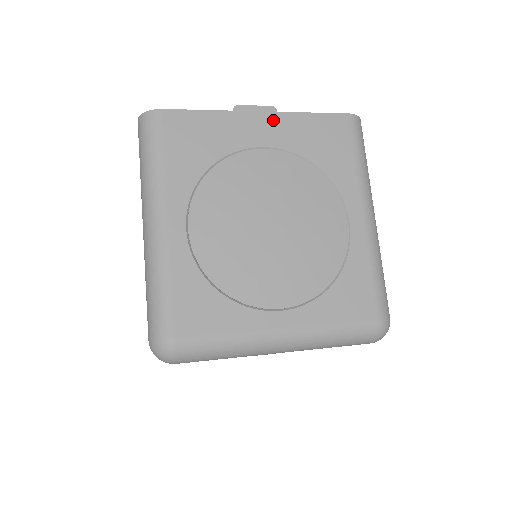
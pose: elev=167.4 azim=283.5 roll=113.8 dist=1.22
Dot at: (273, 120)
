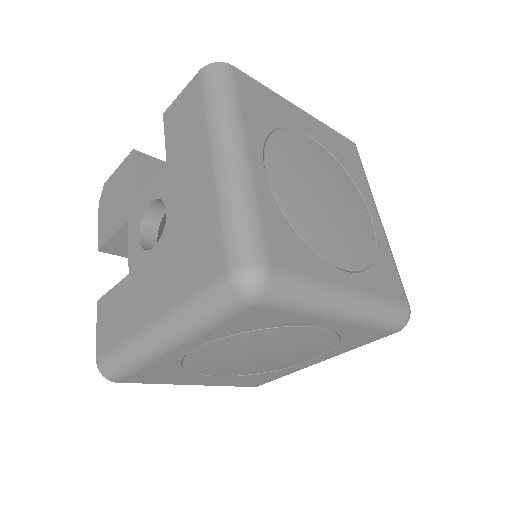
Dot at: (310, 120)
